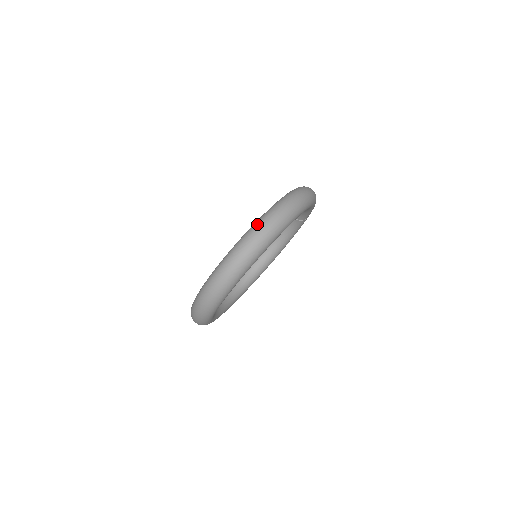
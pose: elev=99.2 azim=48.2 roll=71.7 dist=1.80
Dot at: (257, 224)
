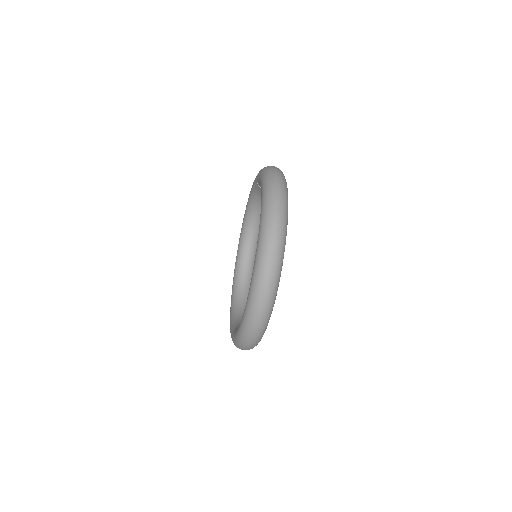
Dot at: (257, 277)
